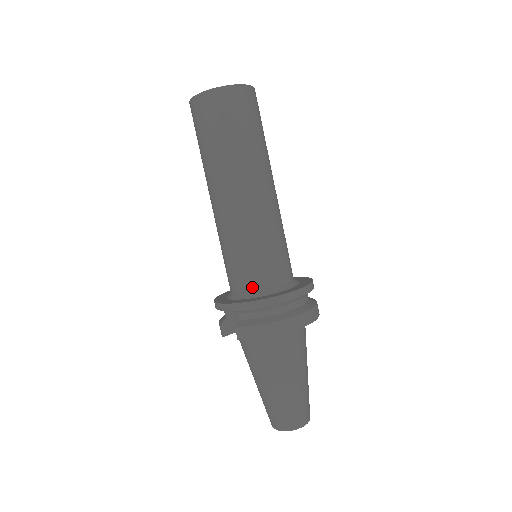
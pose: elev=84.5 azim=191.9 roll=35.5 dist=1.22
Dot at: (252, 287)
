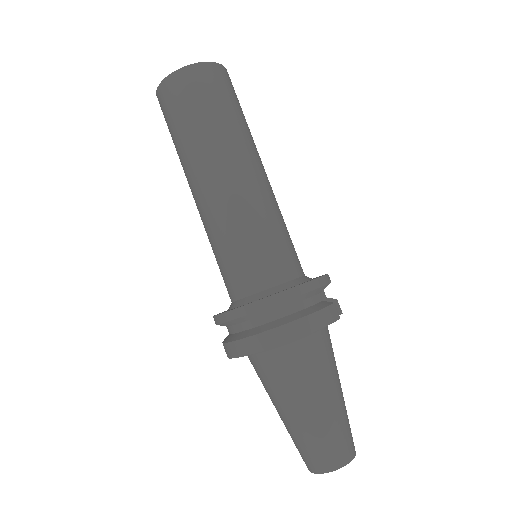
Dot at: (232, 297)
